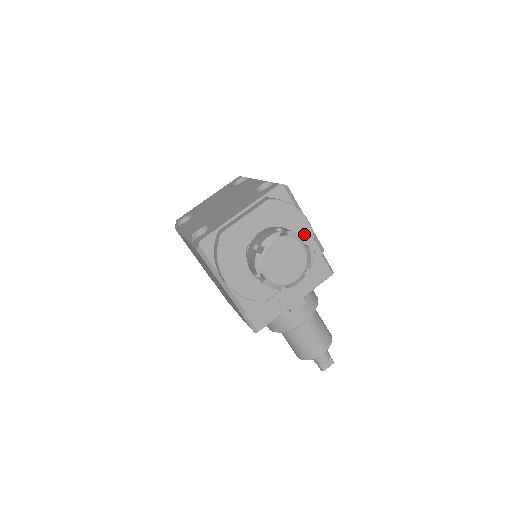
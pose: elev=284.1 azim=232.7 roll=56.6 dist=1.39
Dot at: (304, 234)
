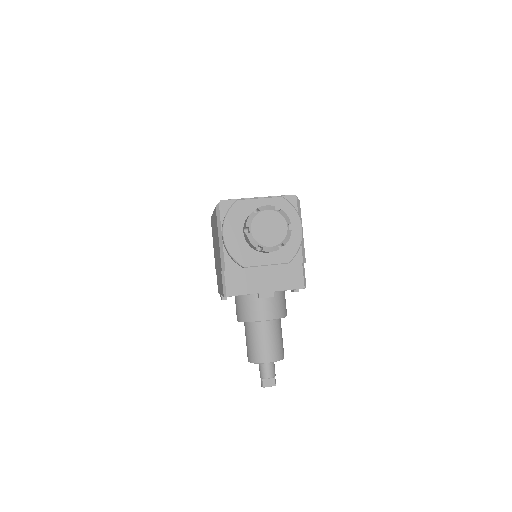
Dot at: (295, 235)
